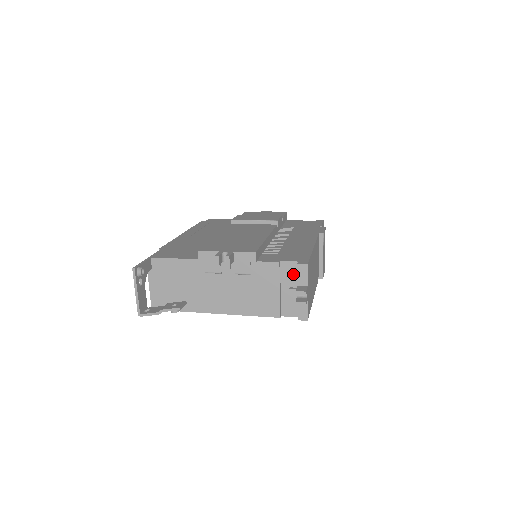
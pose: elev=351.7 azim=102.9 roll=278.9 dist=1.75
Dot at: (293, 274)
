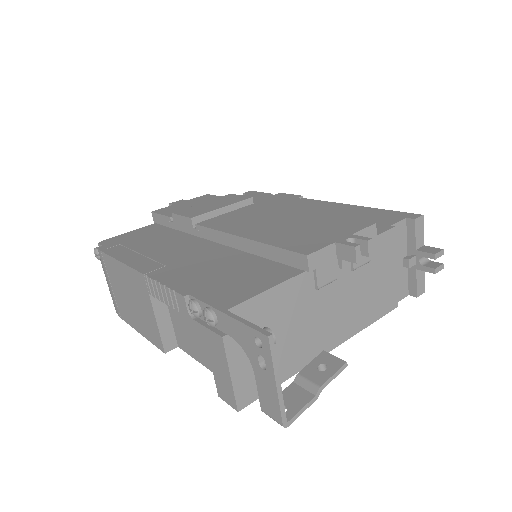
Dot at: (402, 238)
